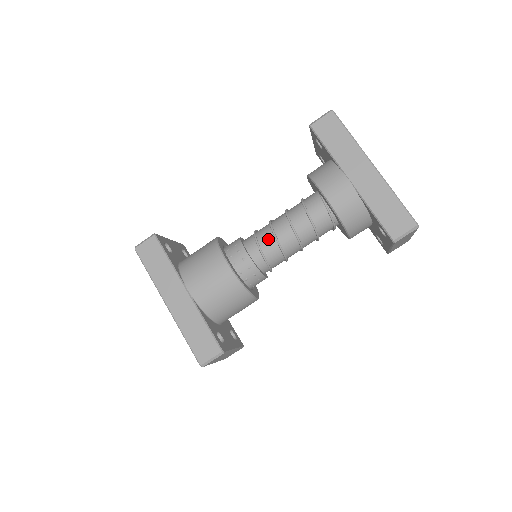
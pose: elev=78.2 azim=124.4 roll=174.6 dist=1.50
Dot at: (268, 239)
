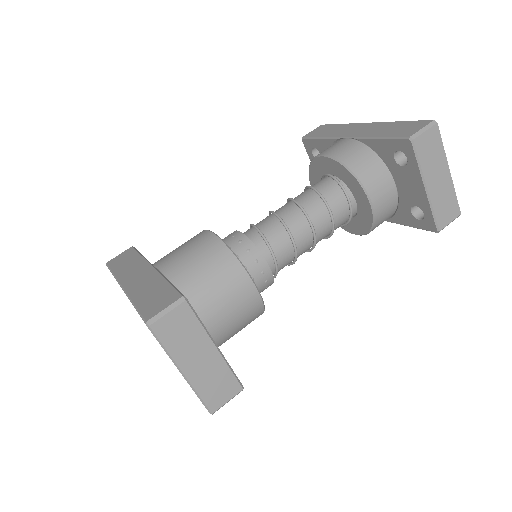
Dot at: (265, 219)
